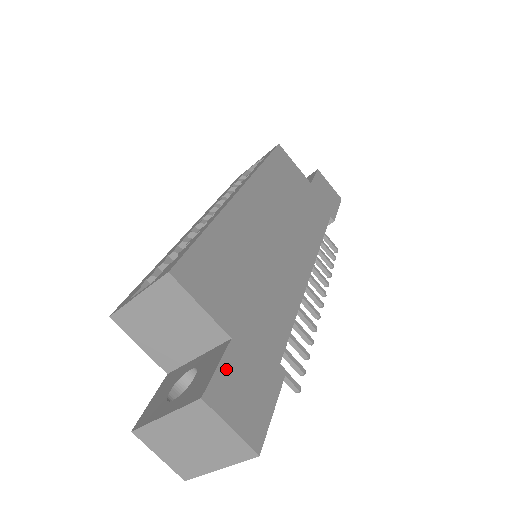
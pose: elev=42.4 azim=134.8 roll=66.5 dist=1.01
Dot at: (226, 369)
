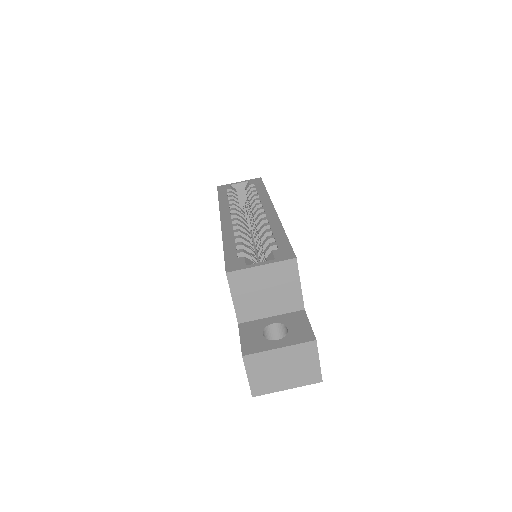
Dot at: occluded
